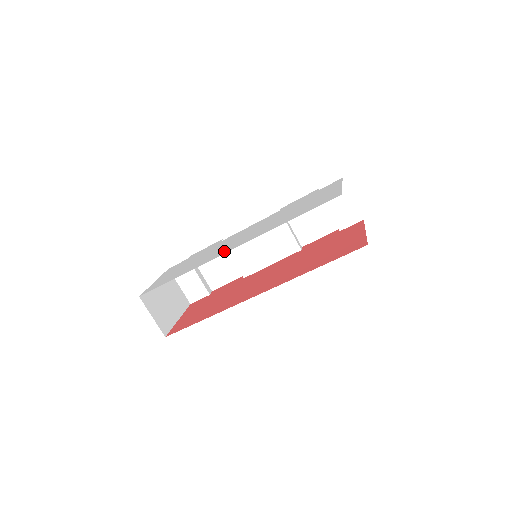
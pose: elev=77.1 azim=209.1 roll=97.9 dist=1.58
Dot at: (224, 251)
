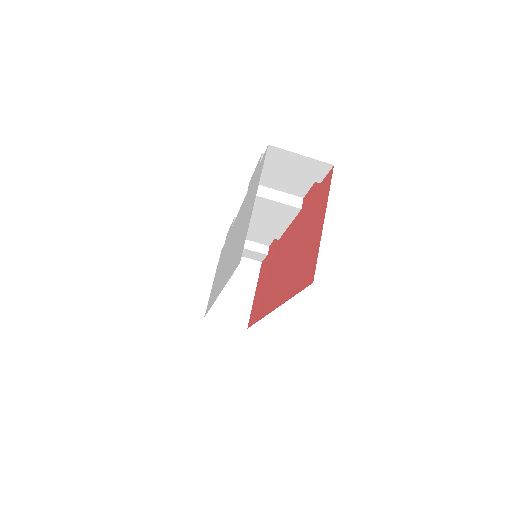
Dot at: (218, 289)
